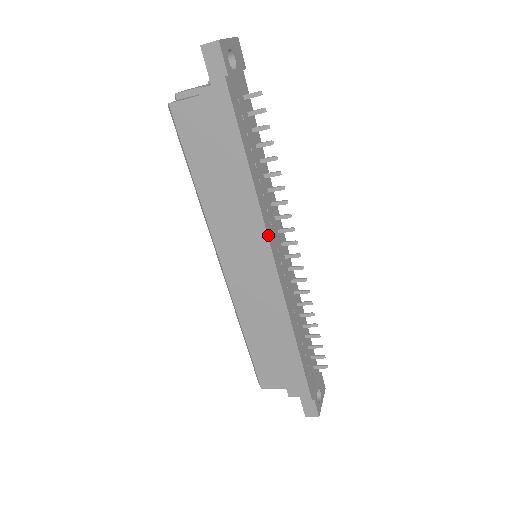
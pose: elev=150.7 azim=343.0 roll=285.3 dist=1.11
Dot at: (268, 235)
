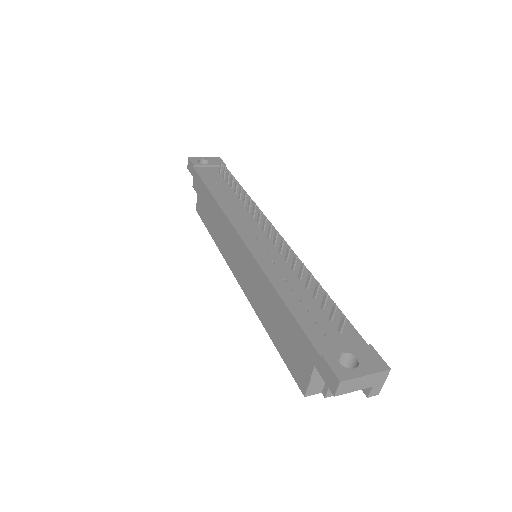
Dot at: (231, 221)
